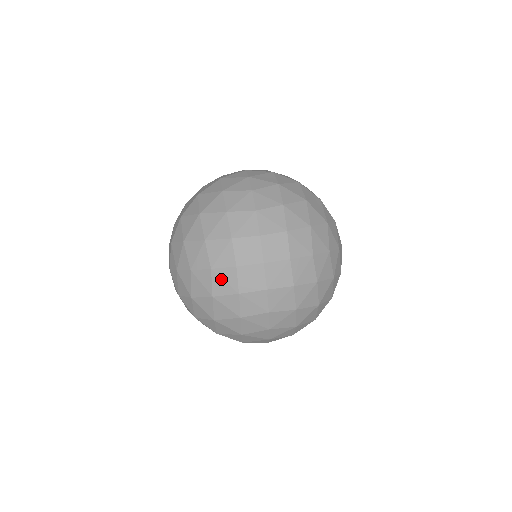
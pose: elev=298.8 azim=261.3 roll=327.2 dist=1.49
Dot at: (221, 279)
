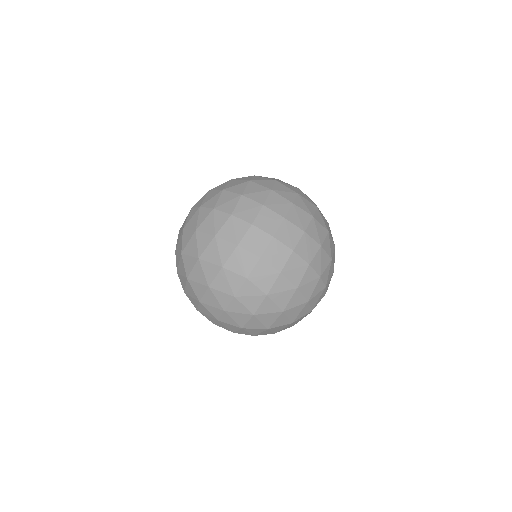
Dot at: (233, 226)
